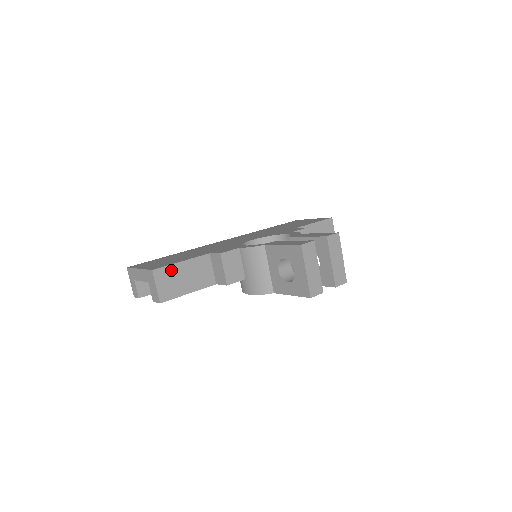
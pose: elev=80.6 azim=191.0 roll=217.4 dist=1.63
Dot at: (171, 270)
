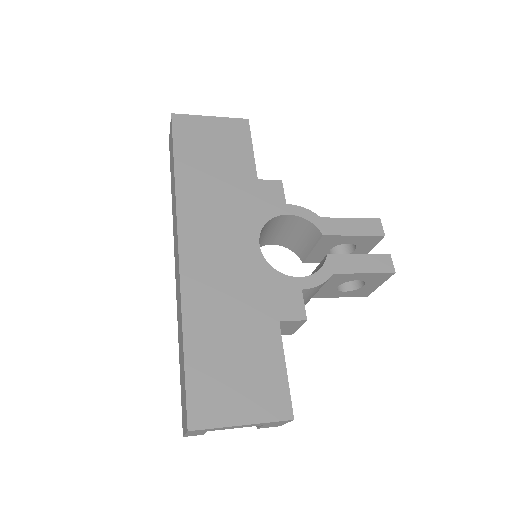
Dot at: (287, 391)
